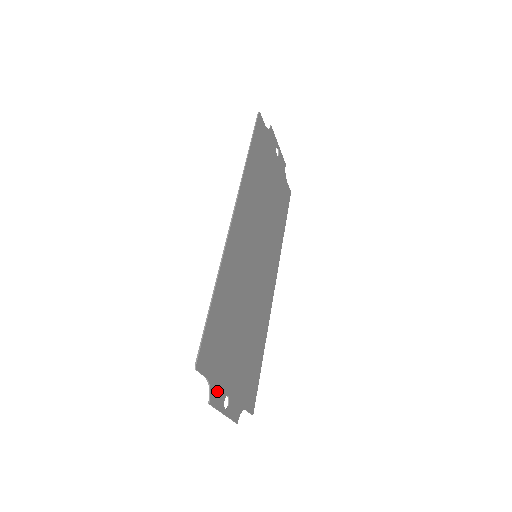
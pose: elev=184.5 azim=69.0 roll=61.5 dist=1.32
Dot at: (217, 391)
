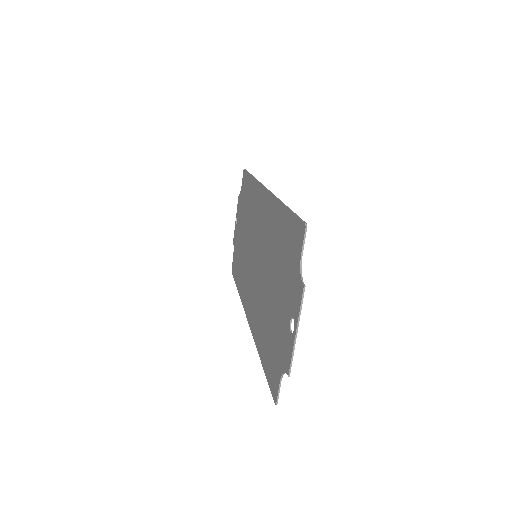
Dot at: (297, 292)
